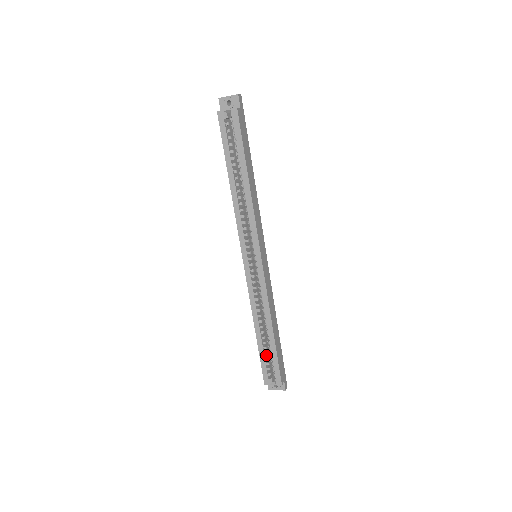
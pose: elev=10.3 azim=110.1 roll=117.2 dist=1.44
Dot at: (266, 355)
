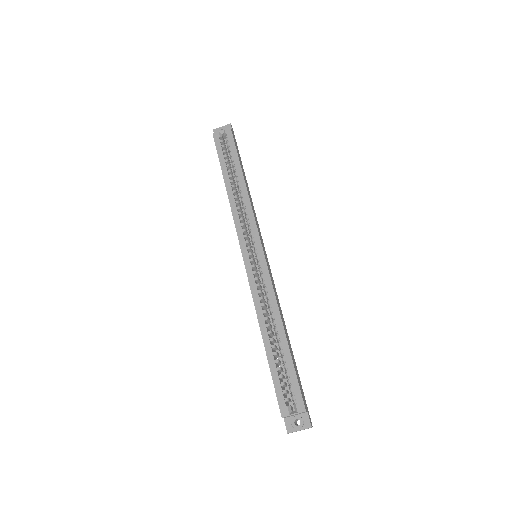
Dot at: (279, 375)
